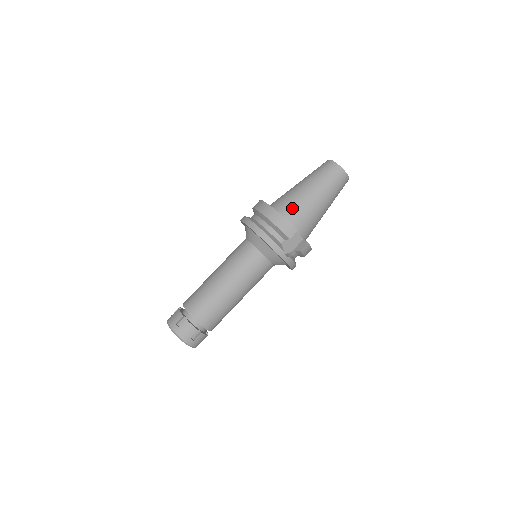
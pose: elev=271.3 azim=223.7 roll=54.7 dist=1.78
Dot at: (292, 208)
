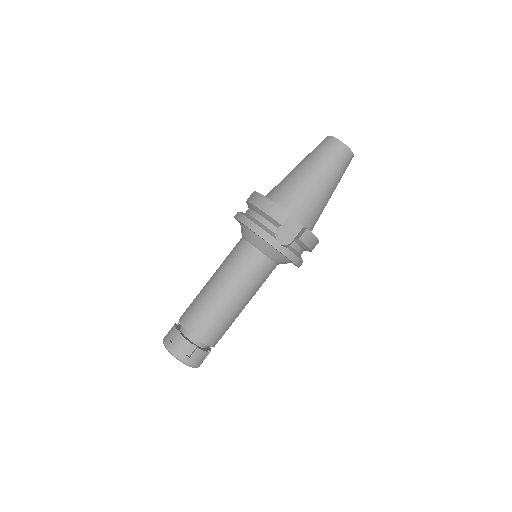
Dot at: (285, 192)
